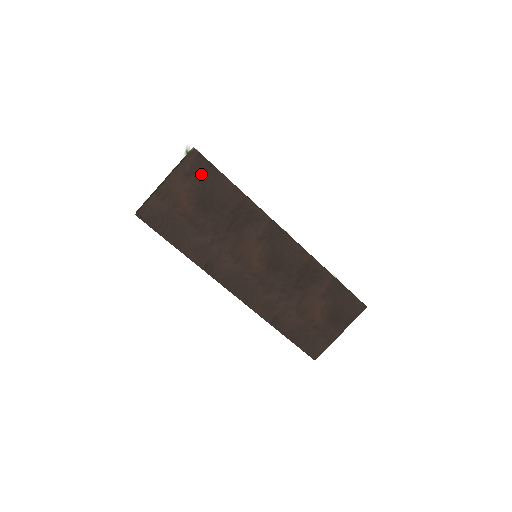
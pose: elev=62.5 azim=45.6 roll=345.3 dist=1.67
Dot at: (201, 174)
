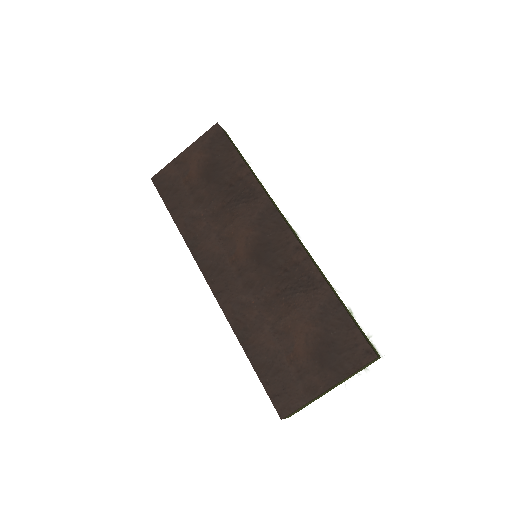
Dot at: (216, 147)
